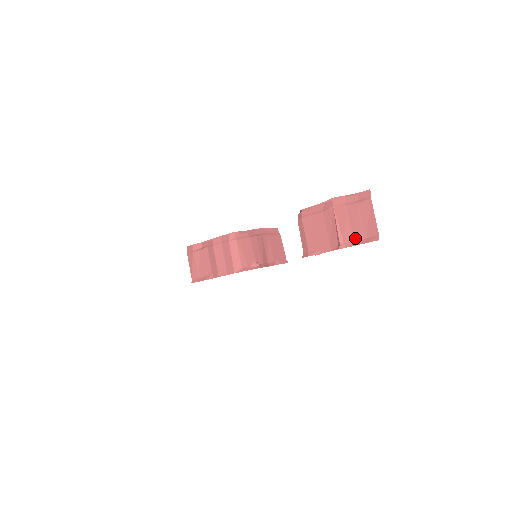
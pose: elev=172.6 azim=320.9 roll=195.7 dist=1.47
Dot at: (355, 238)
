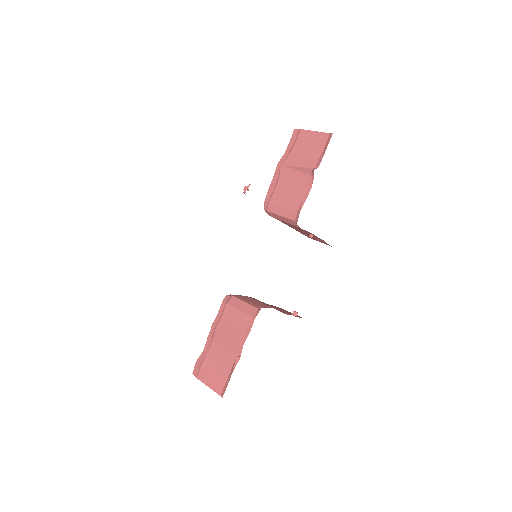
Dot at: (318, 157)
